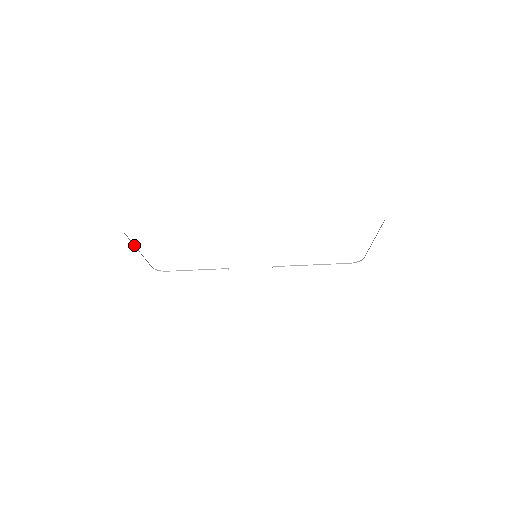
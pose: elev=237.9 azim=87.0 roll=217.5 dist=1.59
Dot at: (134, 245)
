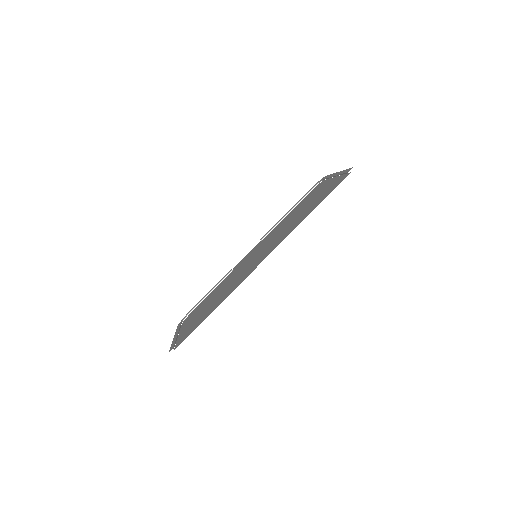
Dot at: (176, 339)
